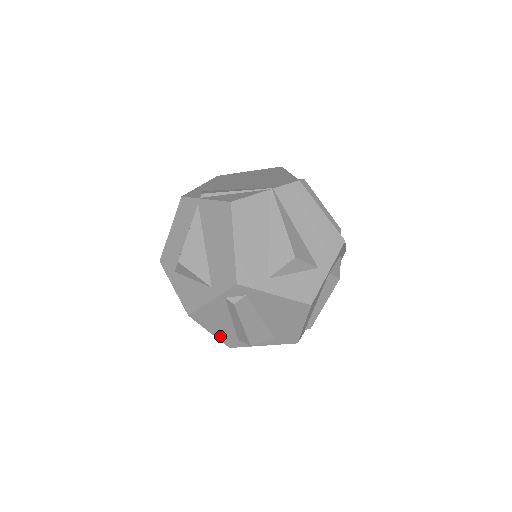
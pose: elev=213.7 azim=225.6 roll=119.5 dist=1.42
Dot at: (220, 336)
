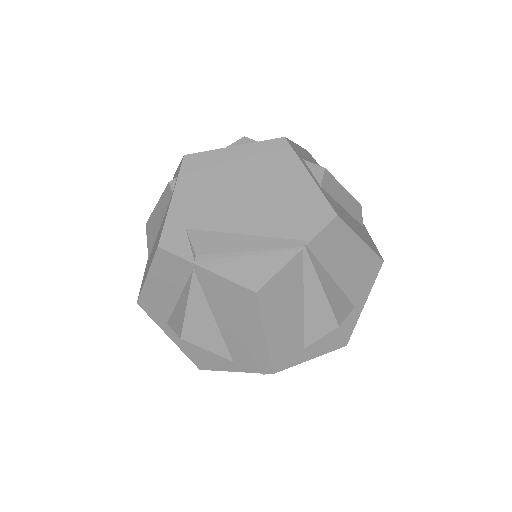
Dot at: occluded
